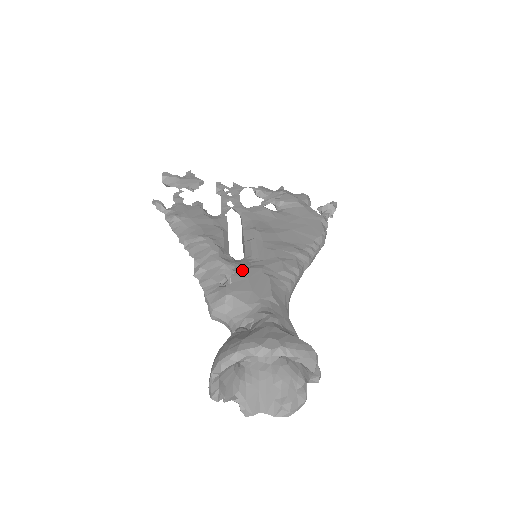
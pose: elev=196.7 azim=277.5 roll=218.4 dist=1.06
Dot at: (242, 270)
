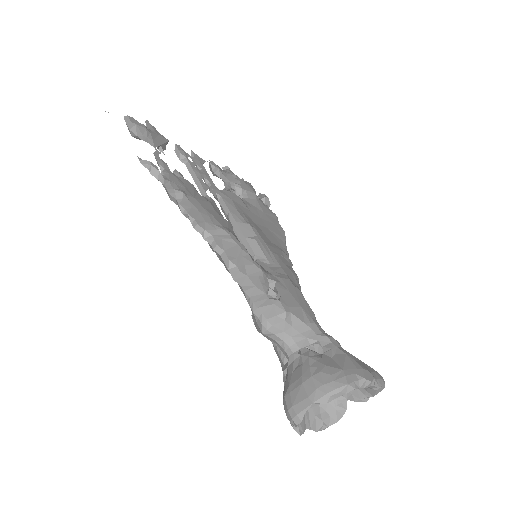
Dot at: (277, 280)
